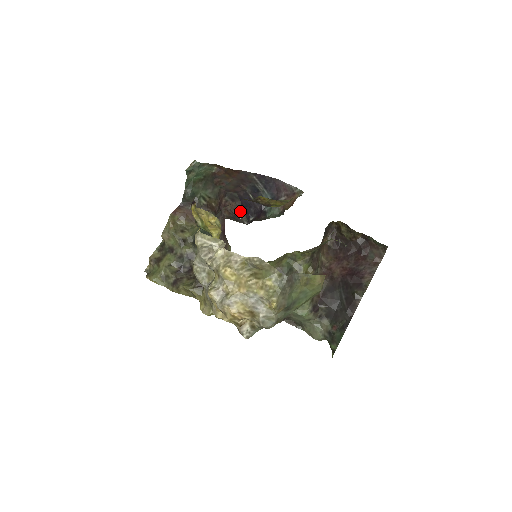
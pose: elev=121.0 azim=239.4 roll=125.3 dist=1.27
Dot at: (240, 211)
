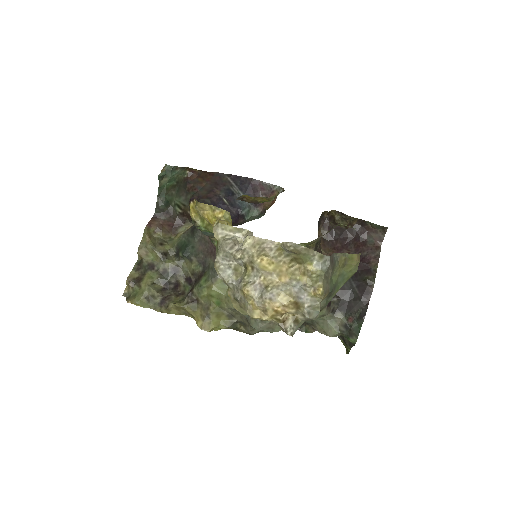
Dot at: occluded
